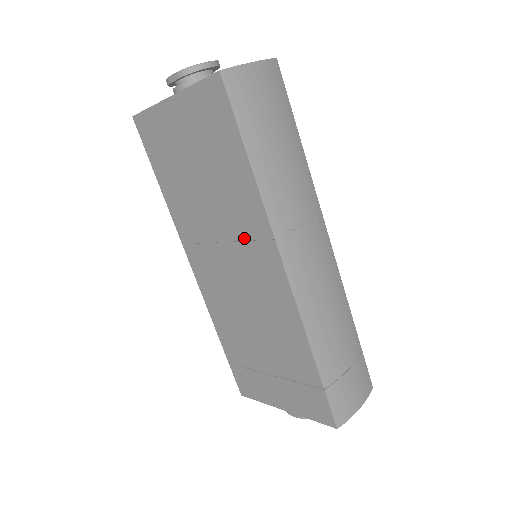
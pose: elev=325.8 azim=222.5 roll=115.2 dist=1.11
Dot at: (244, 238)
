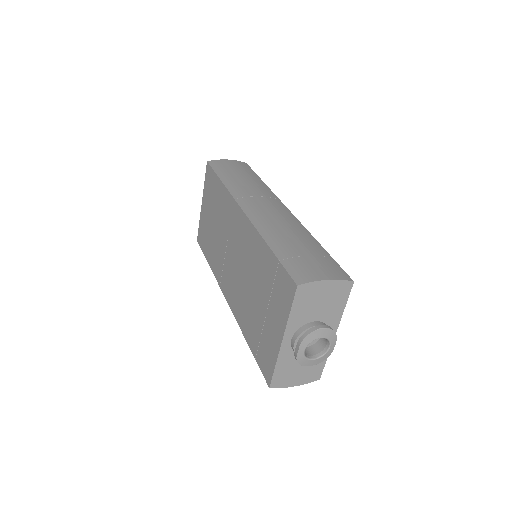
Dot at: (229, 224)
